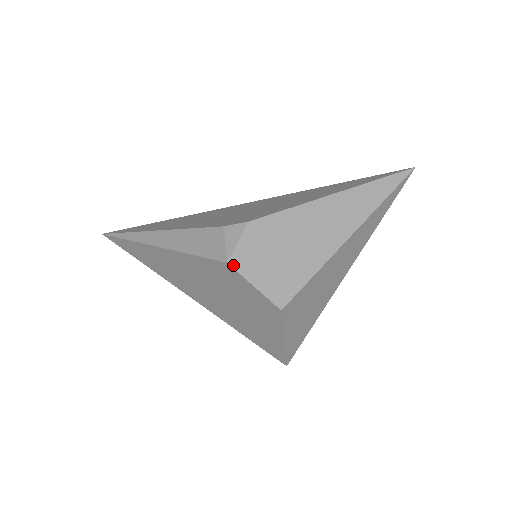
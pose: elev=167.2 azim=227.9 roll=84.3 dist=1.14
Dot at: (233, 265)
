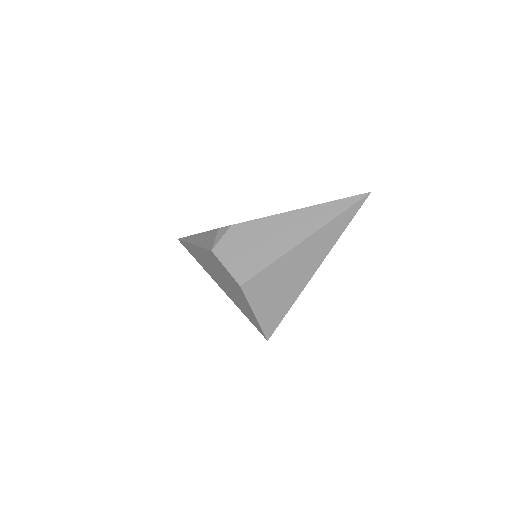
Dot at: (215, 252)
